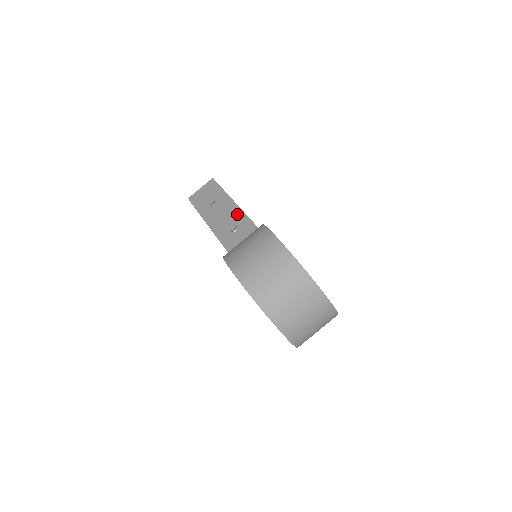
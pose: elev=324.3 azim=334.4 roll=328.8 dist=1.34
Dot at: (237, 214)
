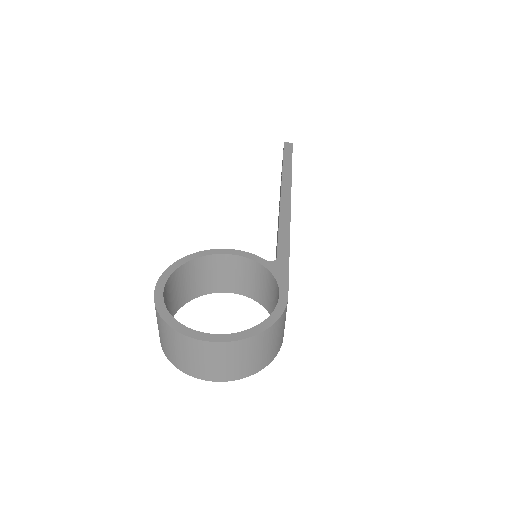
Dot at: occluded
